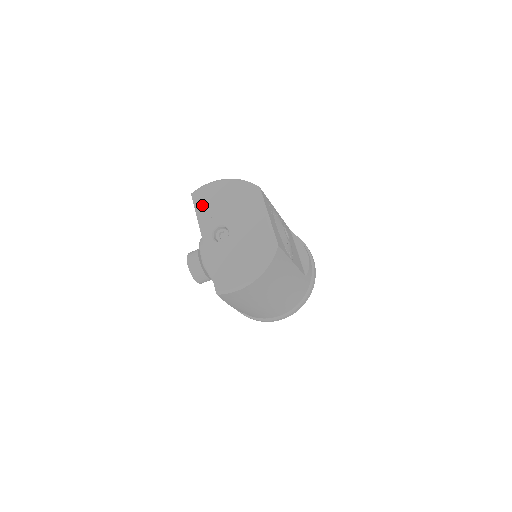
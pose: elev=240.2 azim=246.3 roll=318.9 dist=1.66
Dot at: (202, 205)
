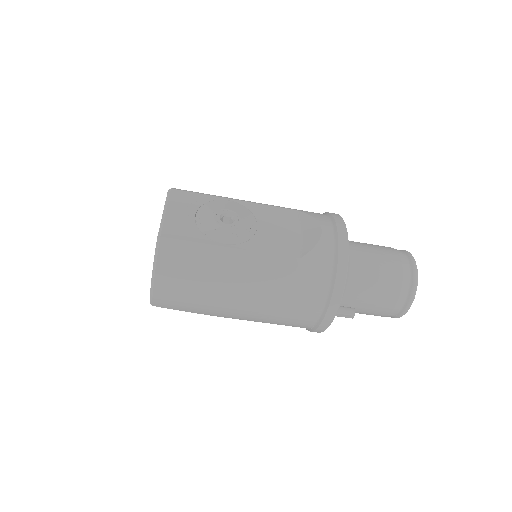
Dot at: occluded
